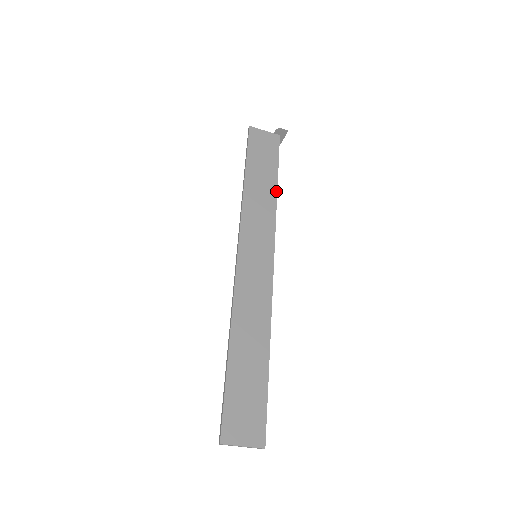
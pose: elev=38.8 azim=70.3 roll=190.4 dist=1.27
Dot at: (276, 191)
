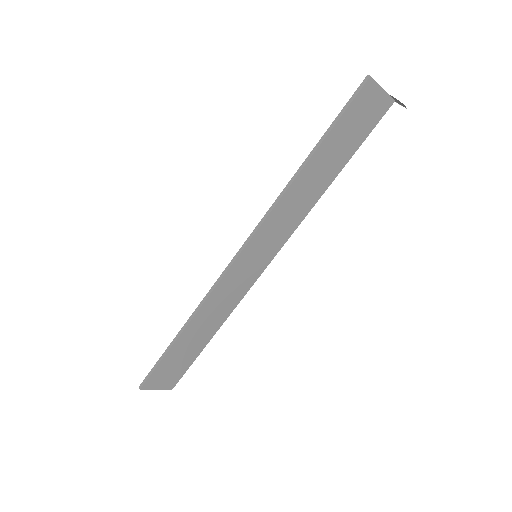
Dot at: (328, 186)
